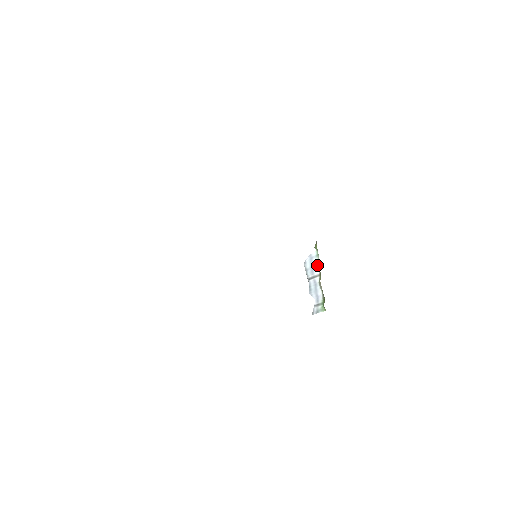
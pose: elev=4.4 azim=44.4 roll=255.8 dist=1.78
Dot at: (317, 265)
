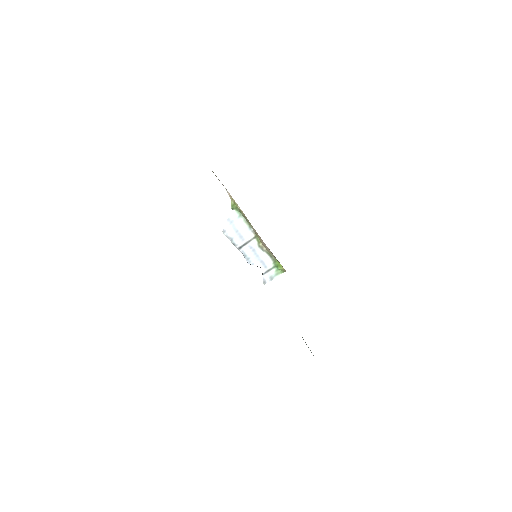
Dot at: (246, 227)
